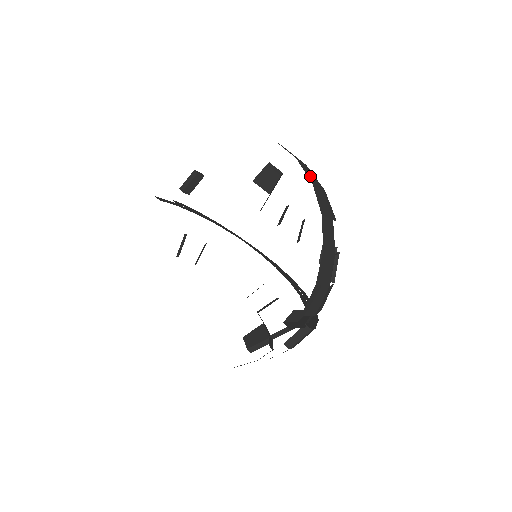
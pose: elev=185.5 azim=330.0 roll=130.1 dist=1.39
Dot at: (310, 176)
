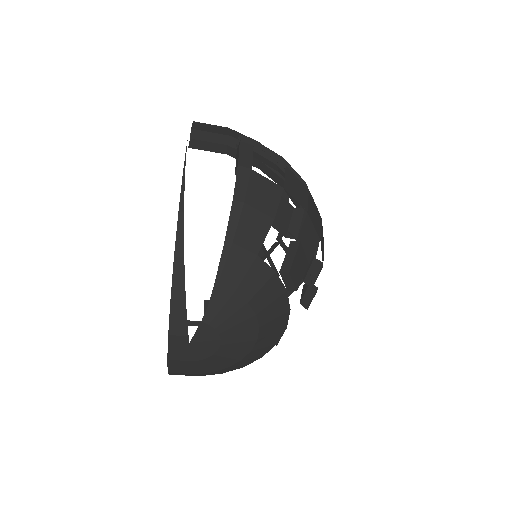
Dot at: occluded
